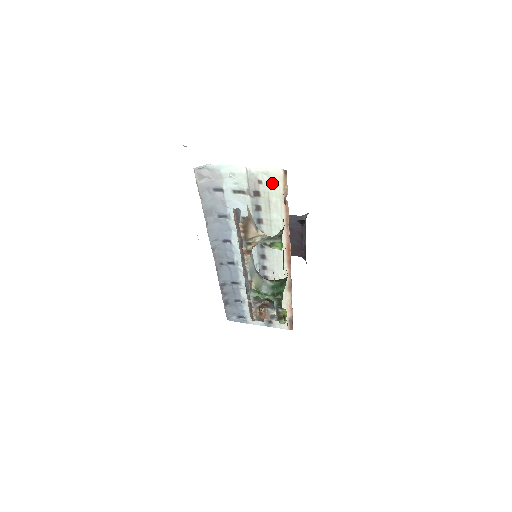
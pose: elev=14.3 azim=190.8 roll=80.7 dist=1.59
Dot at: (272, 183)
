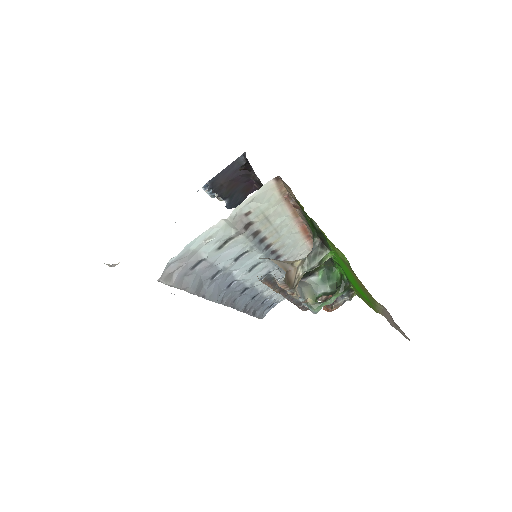
Dot at: (263, 201)
